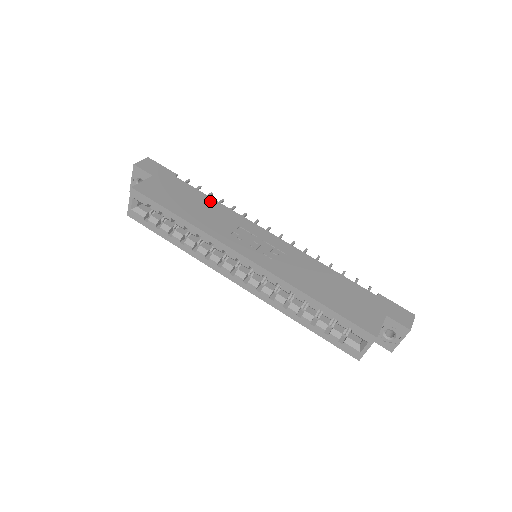
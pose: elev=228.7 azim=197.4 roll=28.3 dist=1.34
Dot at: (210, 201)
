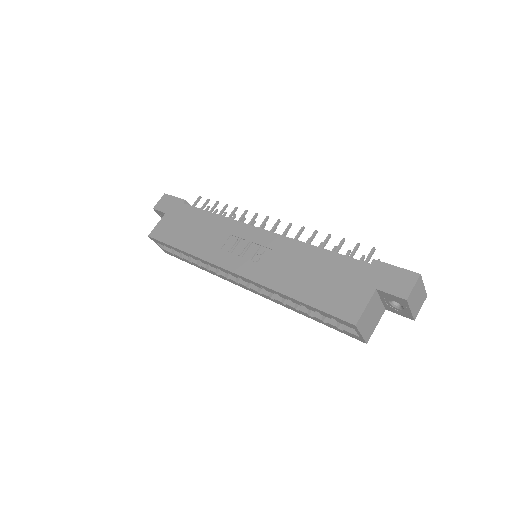
Dot at: (208, 217)
